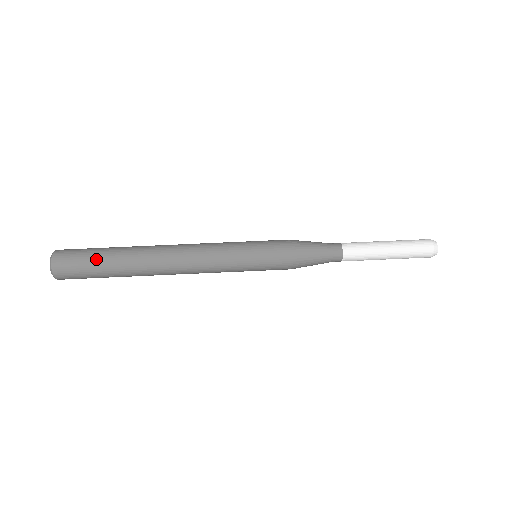
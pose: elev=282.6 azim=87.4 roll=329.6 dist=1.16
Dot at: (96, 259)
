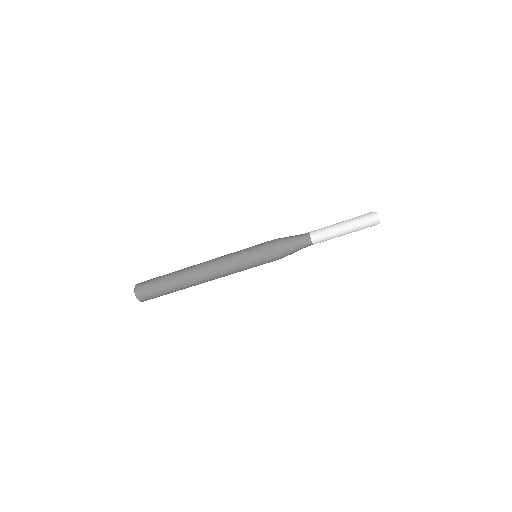
Dot at: occluded
